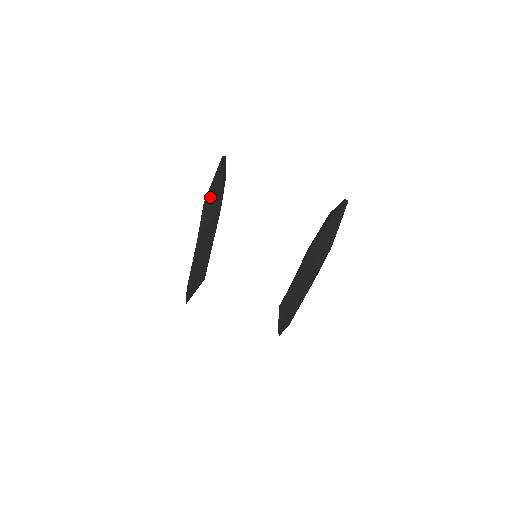
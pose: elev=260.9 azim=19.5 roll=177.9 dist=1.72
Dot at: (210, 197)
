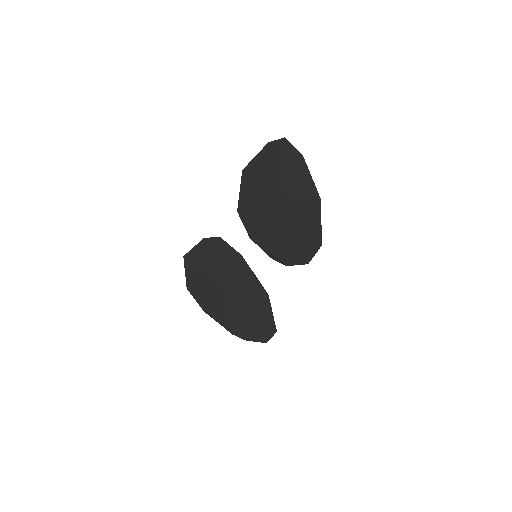
Dot at: (247, 267)
